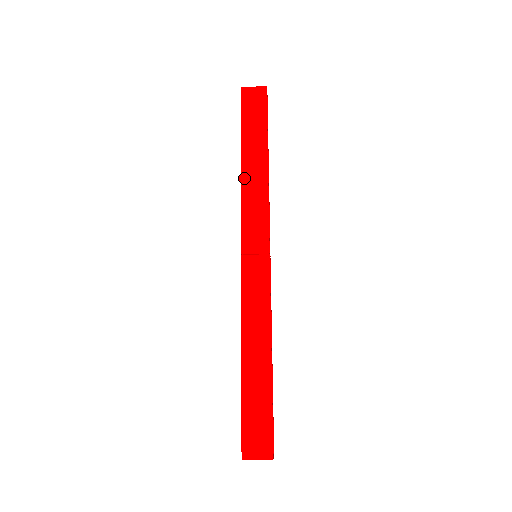
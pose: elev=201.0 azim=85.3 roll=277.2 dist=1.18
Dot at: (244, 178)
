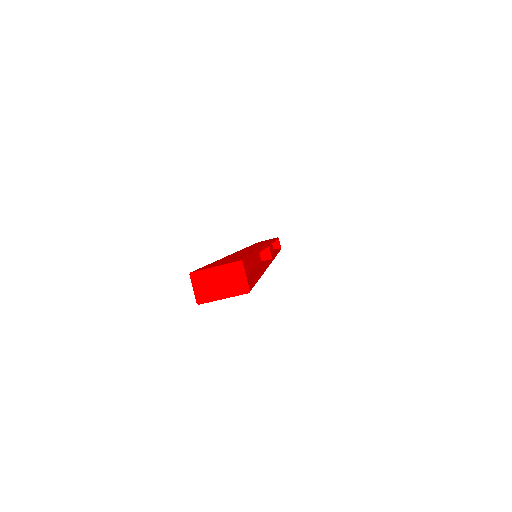
Dot at: (252, 245)
